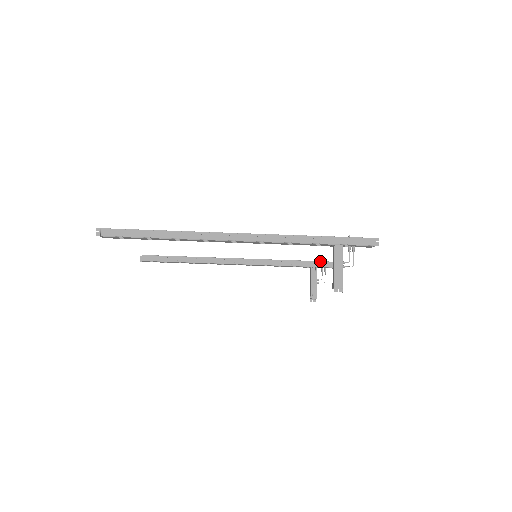
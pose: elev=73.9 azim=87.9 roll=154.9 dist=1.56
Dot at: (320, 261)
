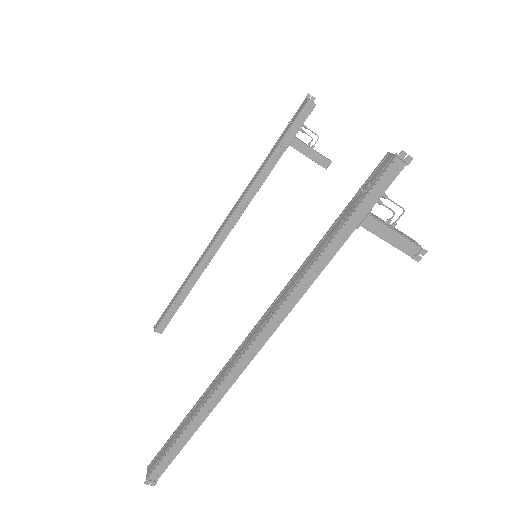
Dot at: (289, 128)
